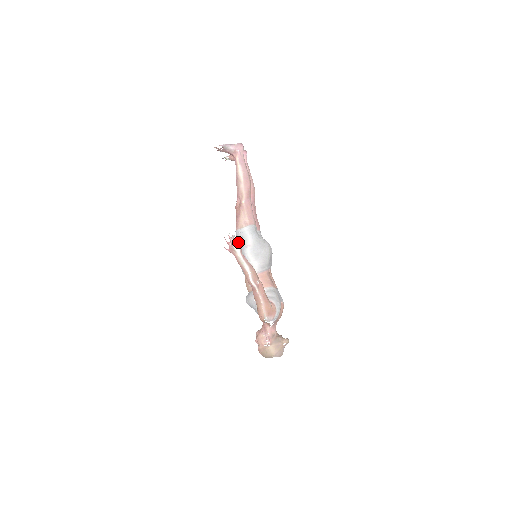
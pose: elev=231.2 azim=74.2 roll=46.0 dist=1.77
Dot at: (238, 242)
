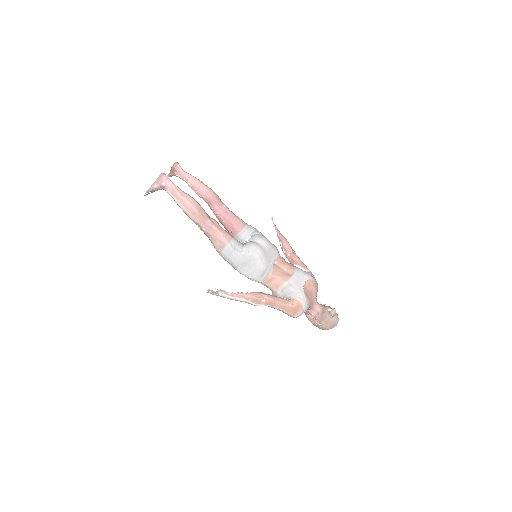
Dot at: (217, 291)
